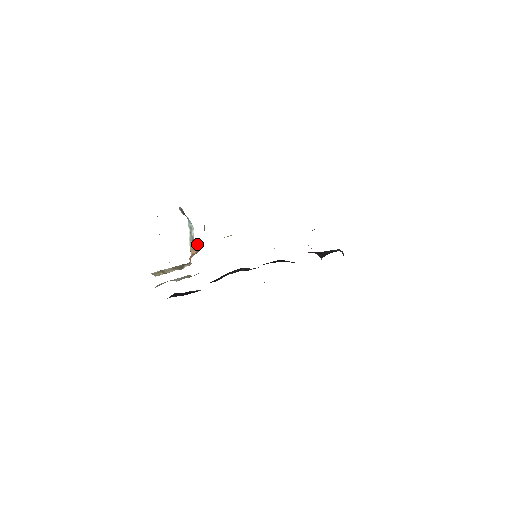
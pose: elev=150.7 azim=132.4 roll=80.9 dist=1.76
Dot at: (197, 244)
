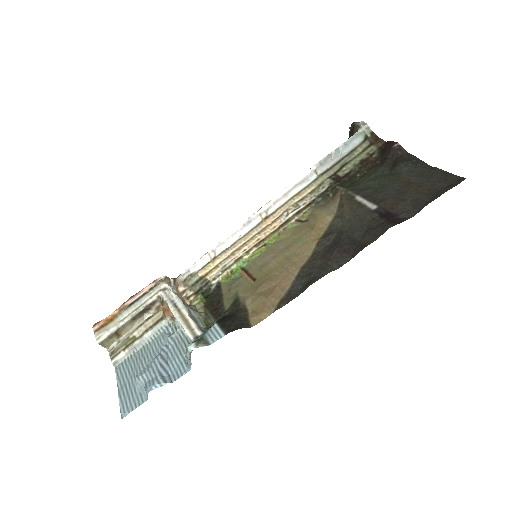
Dot at: occluded
